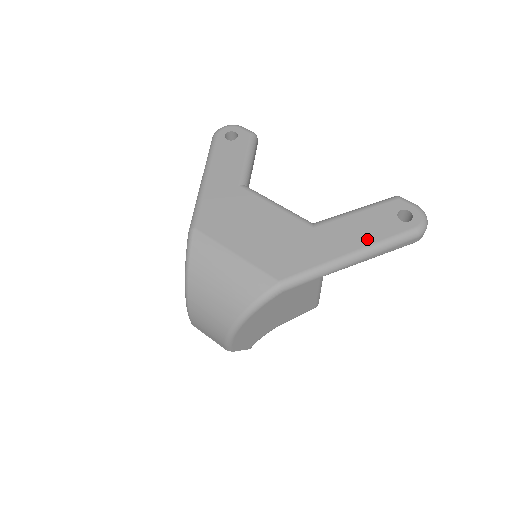
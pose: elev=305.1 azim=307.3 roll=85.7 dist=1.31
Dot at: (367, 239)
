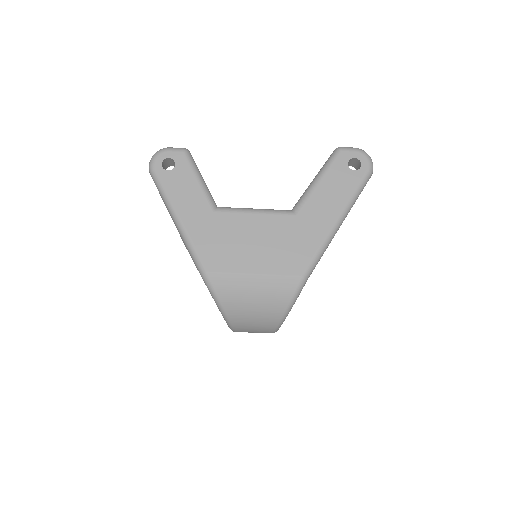
Dot at: (340, 202)
